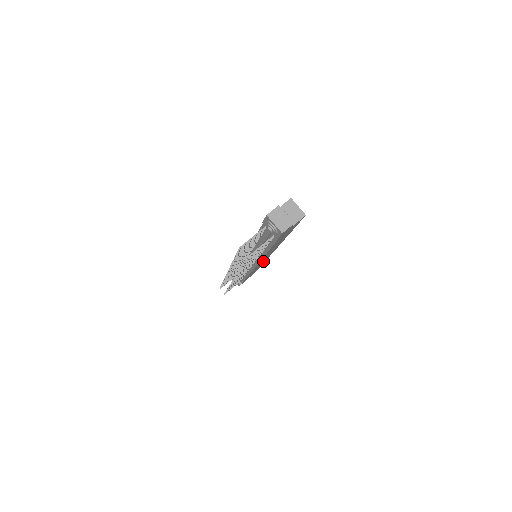
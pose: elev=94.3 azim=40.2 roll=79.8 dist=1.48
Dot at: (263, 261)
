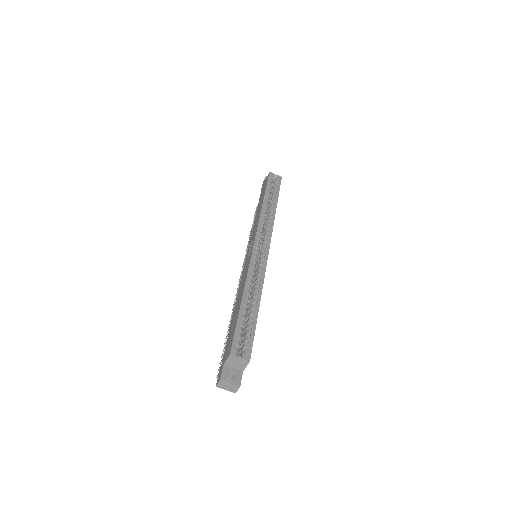
Dot at: occluded
